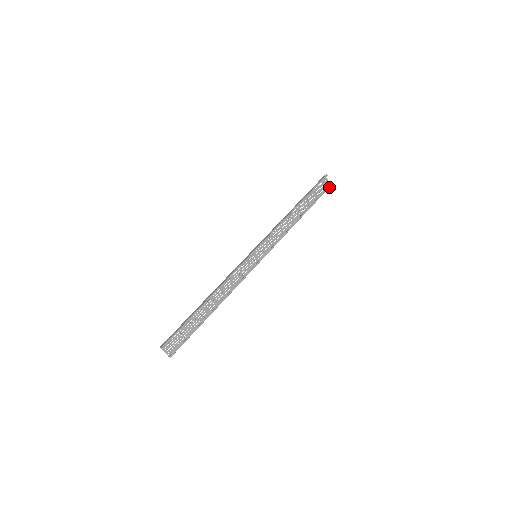
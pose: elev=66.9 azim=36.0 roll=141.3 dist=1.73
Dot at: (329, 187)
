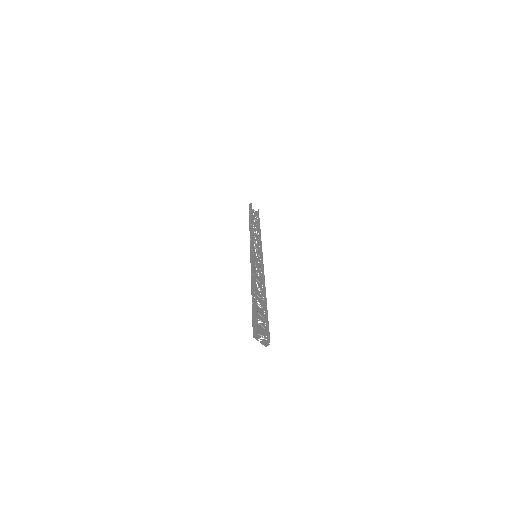
Dot at: (258, 211)
